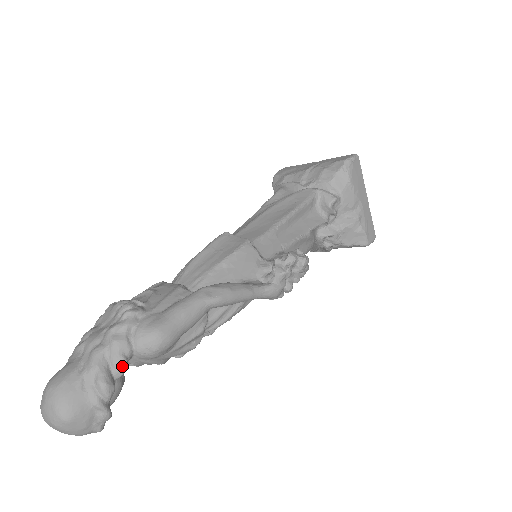
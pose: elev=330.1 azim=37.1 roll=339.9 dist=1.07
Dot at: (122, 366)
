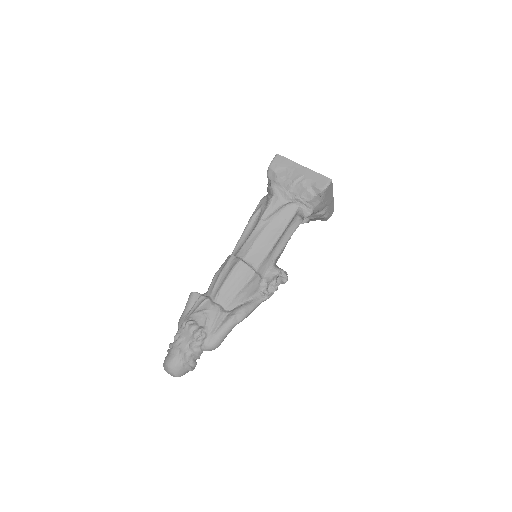
Dot at: (199, 357)
